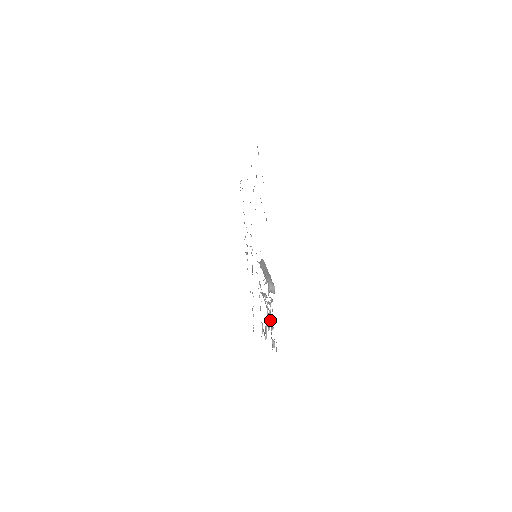
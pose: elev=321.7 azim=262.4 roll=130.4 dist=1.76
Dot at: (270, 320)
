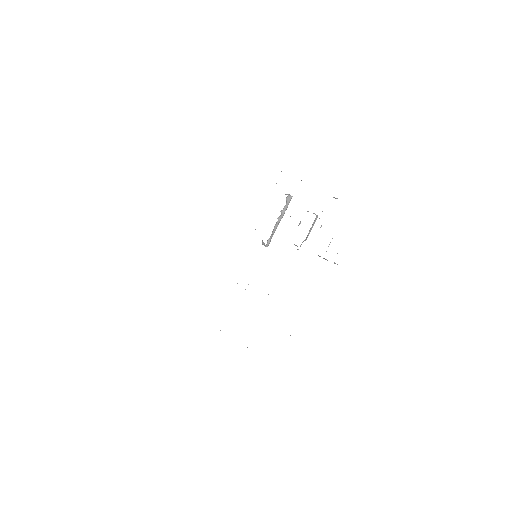
Dot at: occluded
